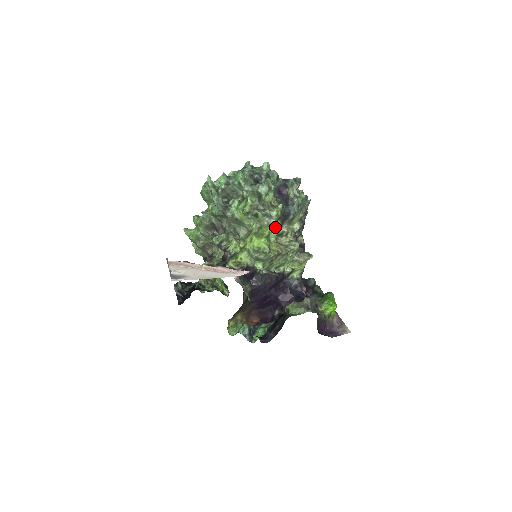
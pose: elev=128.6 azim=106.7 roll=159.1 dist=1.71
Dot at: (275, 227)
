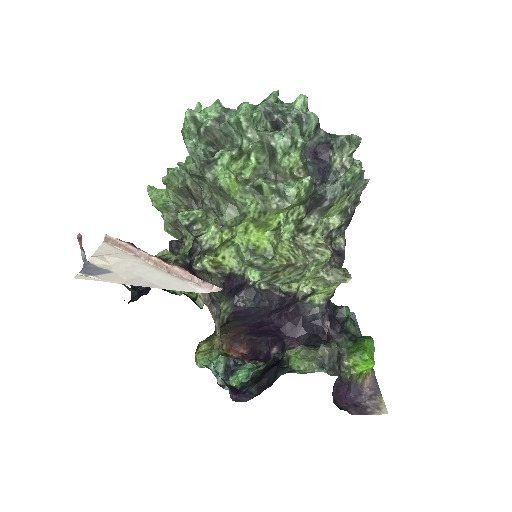
Dot at: (294, 216)
